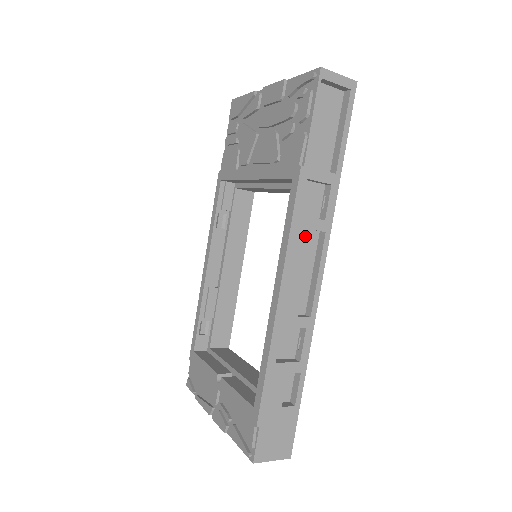
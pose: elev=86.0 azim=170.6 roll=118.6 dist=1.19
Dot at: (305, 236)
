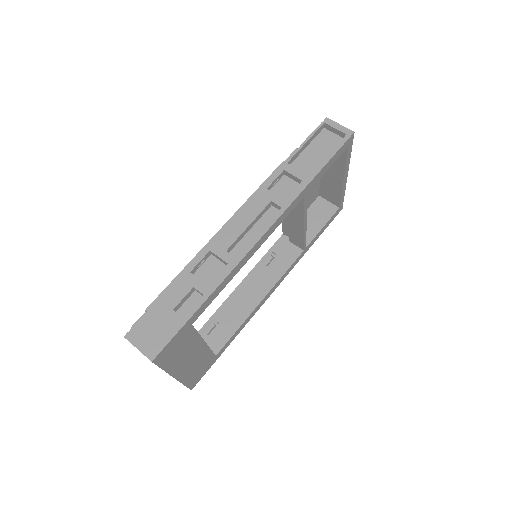
Dot at: (263, 202)
